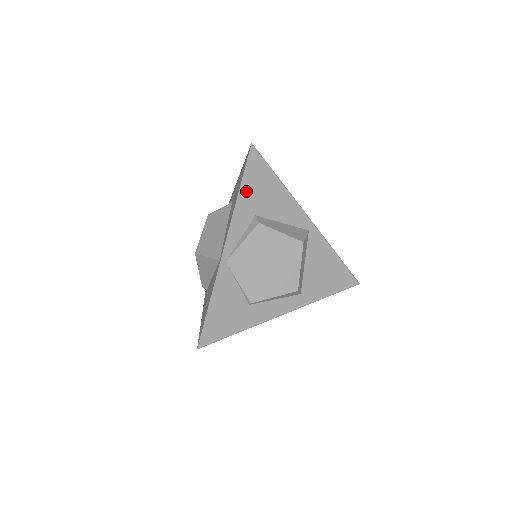
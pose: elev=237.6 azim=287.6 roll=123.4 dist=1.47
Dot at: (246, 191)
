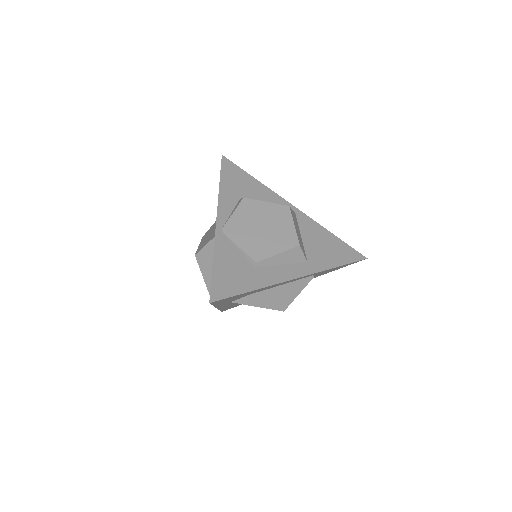
Dot at: (226, 183)
